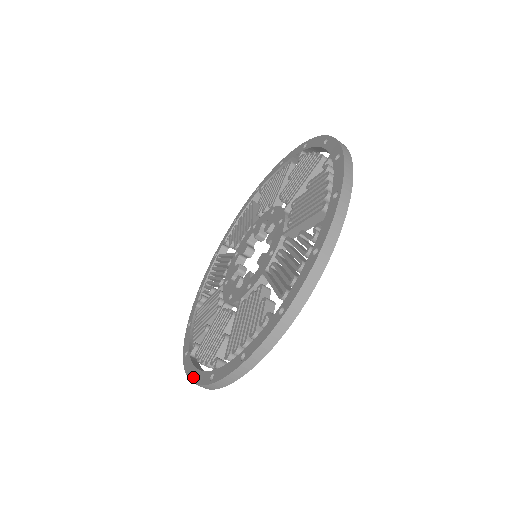
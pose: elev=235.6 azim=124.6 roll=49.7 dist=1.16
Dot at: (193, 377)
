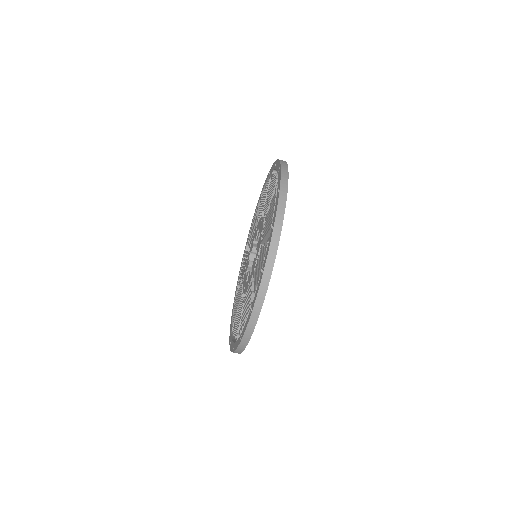
Dot at: (241, 336)
